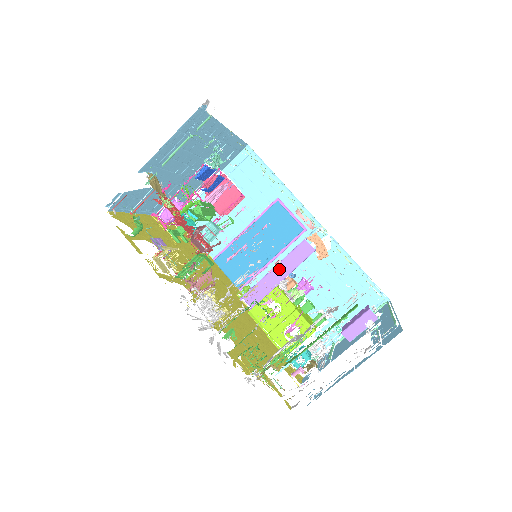
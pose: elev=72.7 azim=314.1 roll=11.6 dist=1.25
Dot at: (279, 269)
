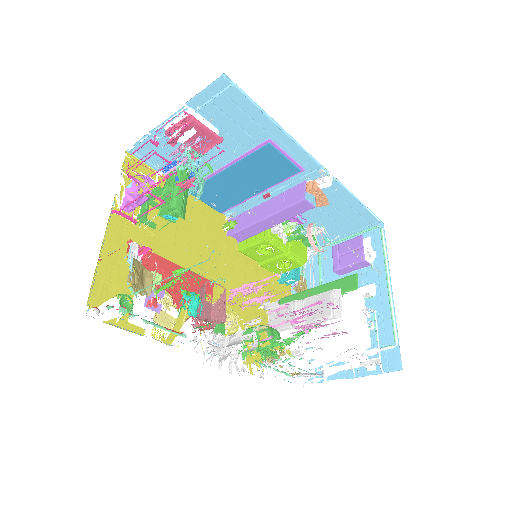
Dot at: (272, 219)
